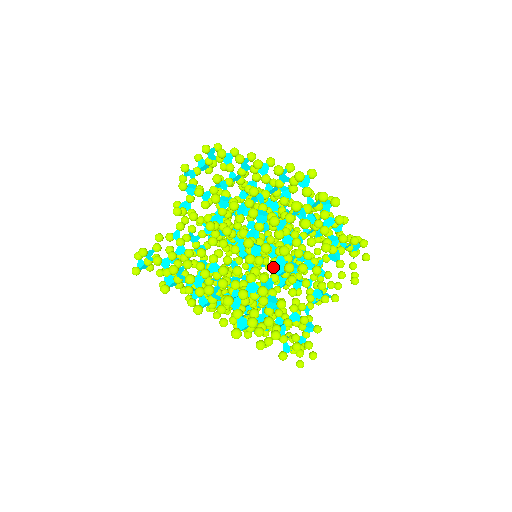
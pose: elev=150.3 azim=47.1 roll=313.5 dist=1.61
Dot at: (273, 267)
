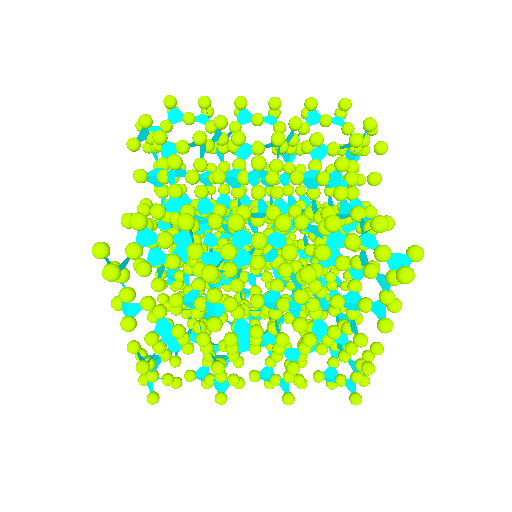
Dot at: occluded
